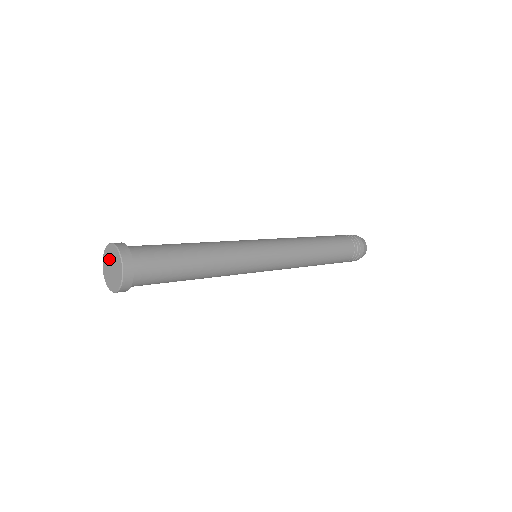
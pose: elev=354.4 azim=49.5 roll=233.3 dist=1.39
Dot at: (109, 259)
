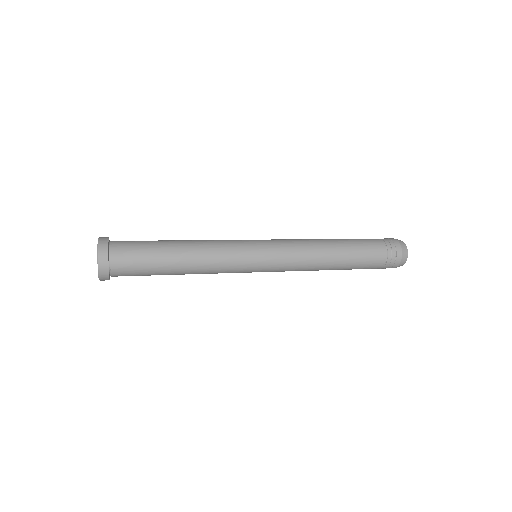
Dot at: occluded
